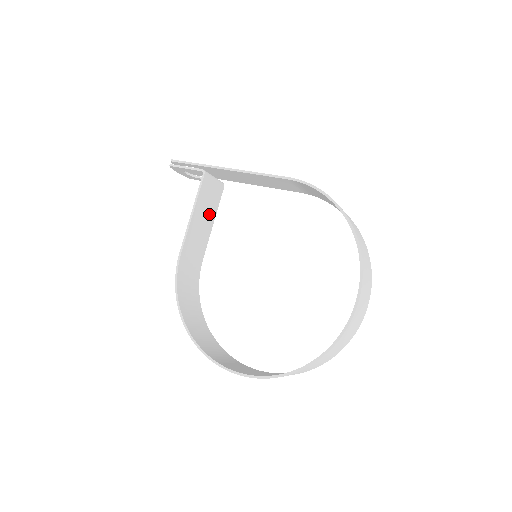
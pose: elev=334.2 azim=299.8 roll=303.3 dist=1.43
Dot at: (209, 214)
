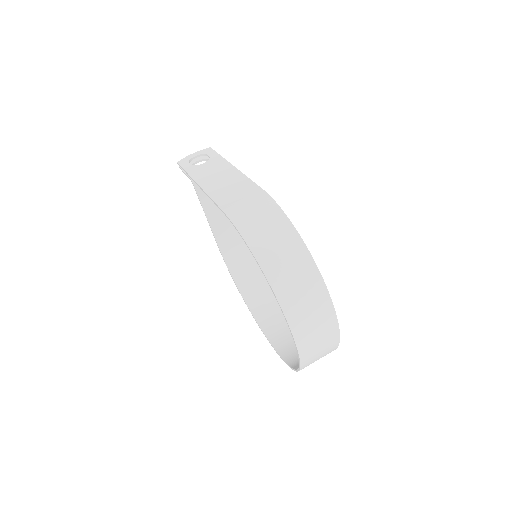
Dot at: occluded
